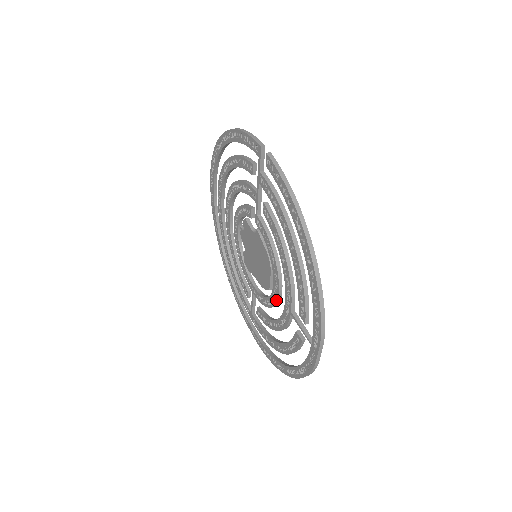
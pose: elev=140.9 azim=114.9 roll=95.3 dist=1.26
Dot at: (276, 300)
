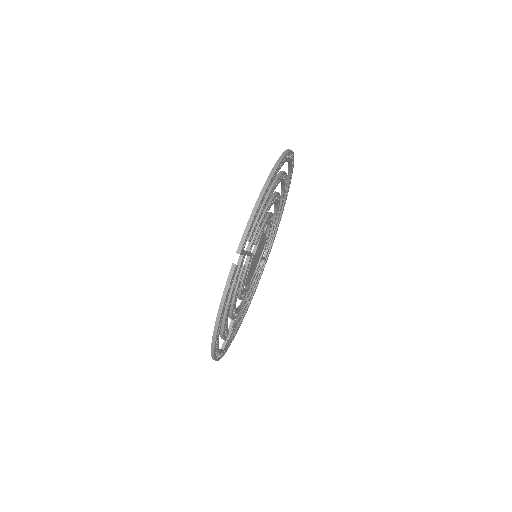
Dot at: occluded
